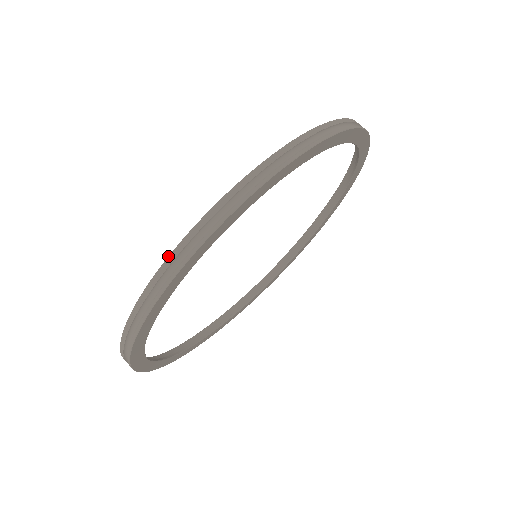
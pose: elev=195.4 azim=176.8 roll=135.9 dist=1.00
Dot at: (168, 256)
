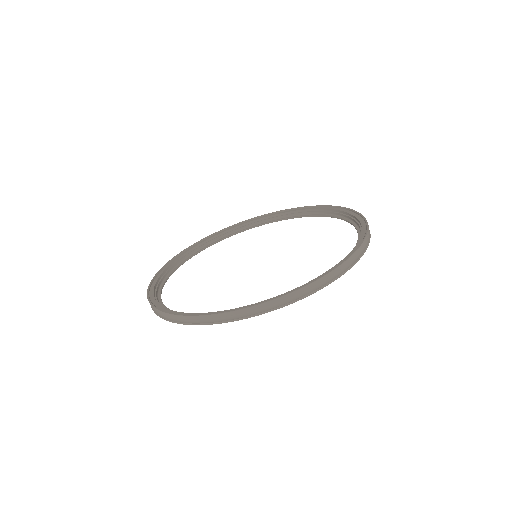
Dot at: (153, 306)
